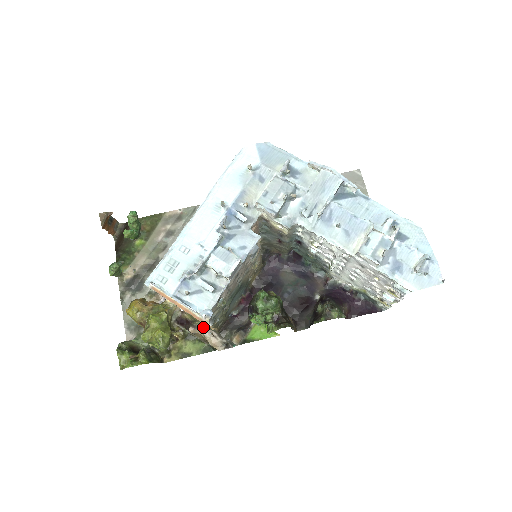
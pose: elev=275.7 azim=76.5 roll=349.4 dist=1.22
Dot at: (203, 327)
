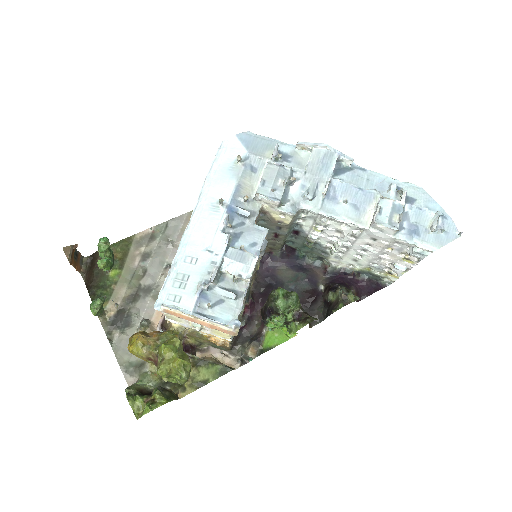
Dot at: (210, 349)
